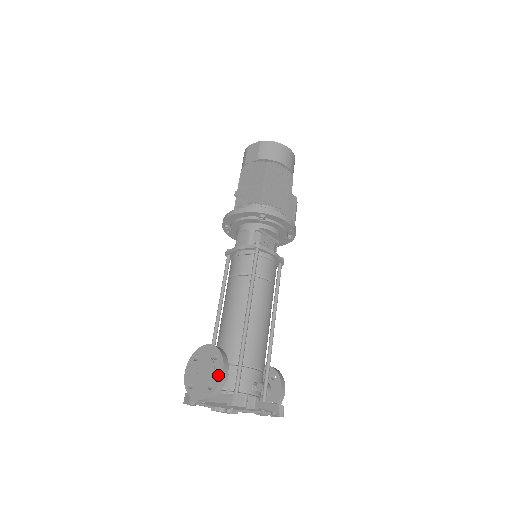
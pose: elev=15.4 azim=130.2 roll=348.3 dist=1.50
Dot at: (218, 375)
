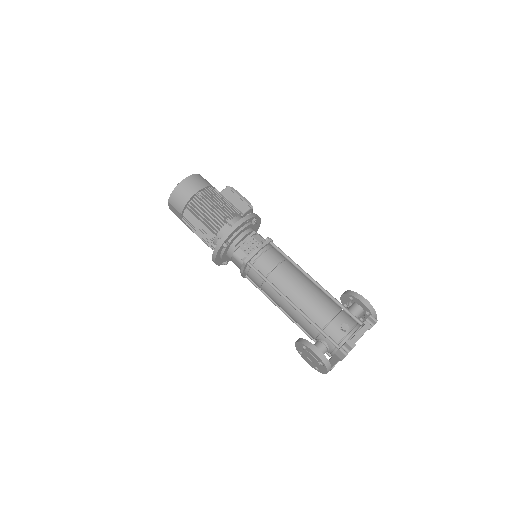
Dot at: (316, 357)
